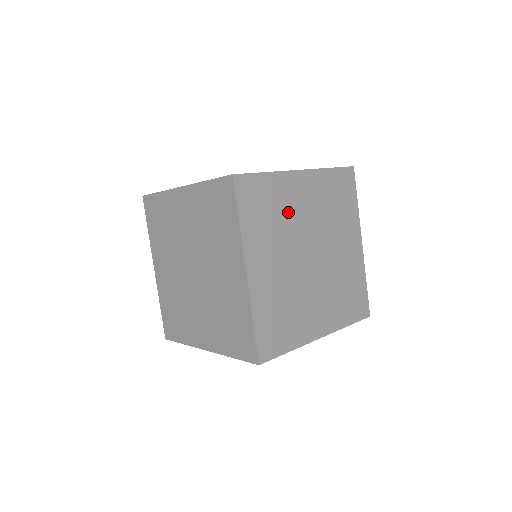
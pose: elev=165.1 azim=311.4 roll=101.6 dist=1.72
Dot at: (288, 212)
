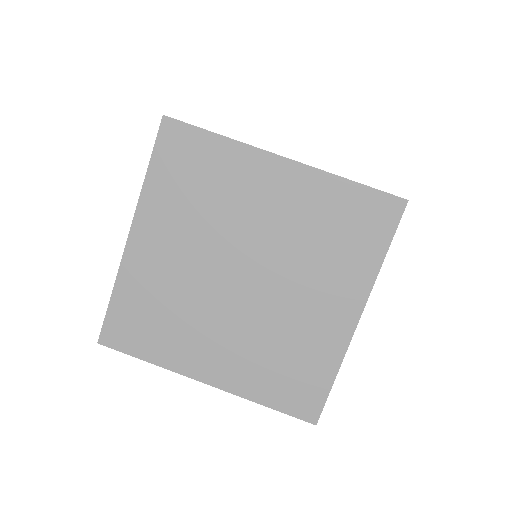
Dot at: occluded
